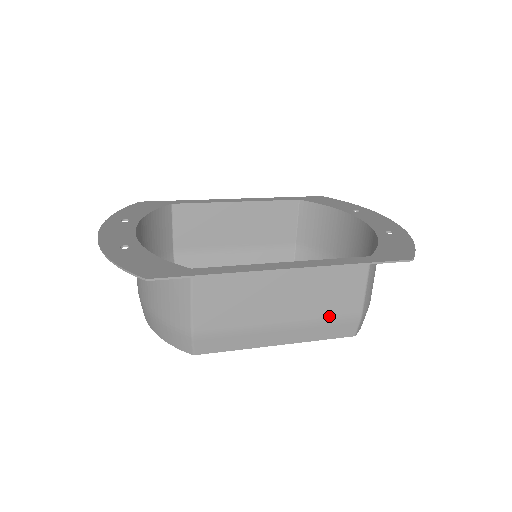
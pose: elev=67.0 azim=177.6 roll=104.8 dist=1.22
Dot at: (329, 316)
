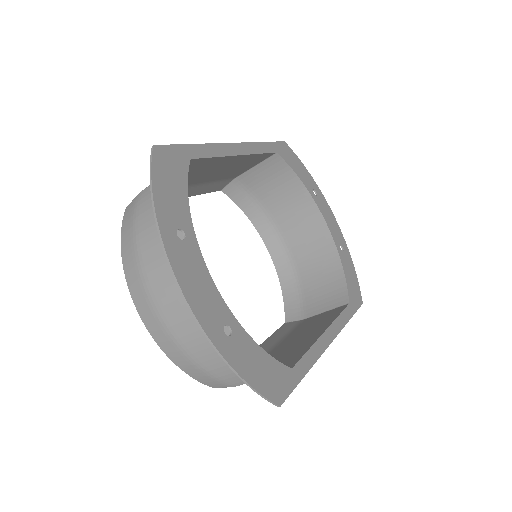
Dot at: occluded
